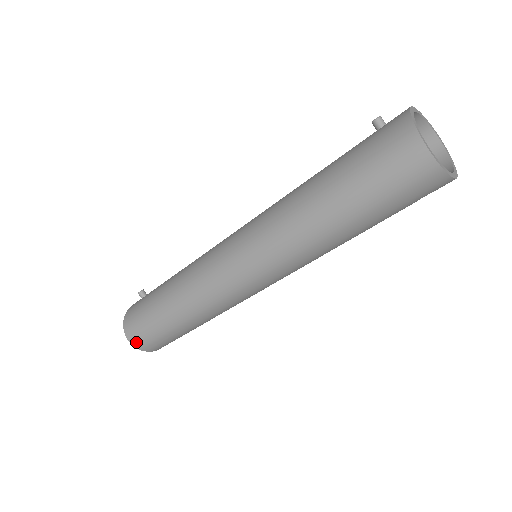
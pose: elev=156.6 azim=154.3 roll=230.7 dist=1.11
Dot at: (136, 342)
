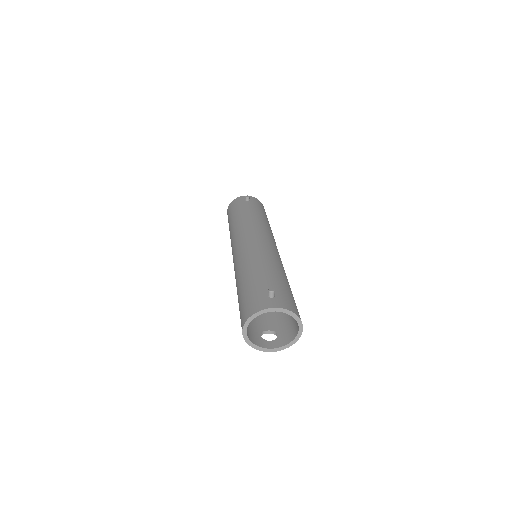
Dot at: occluded
